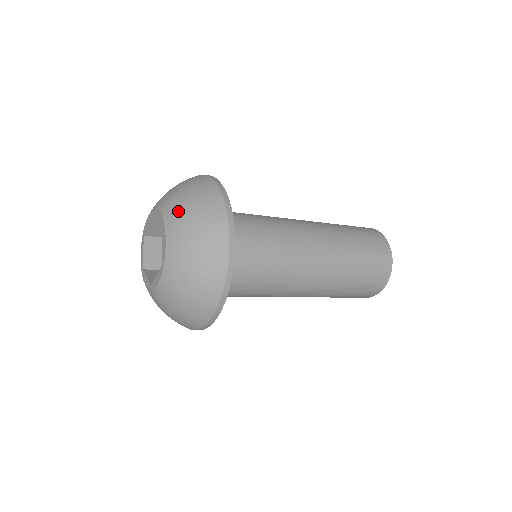
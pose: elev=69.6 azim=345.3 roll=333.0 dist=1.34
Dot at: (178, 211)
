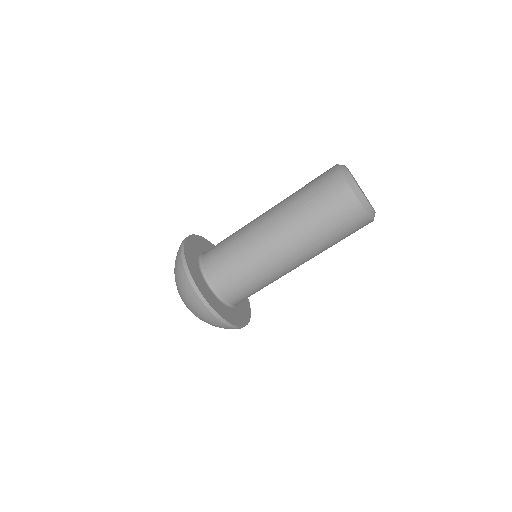
Dot at: occluded
